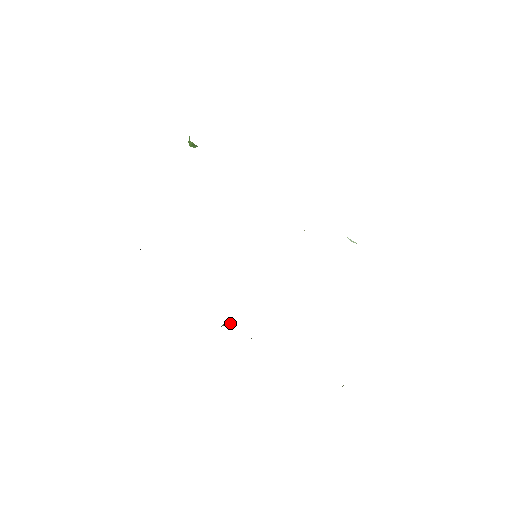
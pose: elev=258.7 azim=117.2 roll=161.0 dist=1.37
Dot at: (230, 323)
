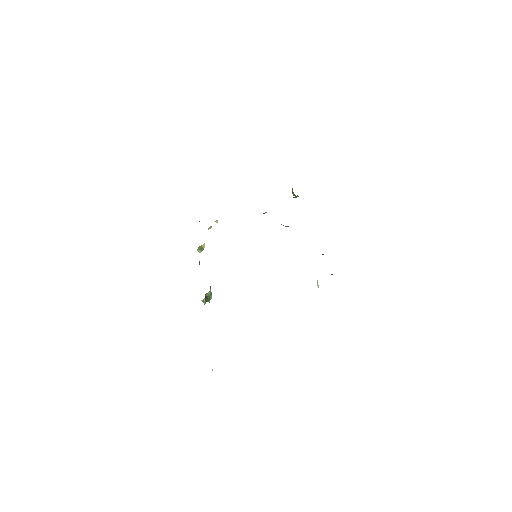
Dot at: occluded
